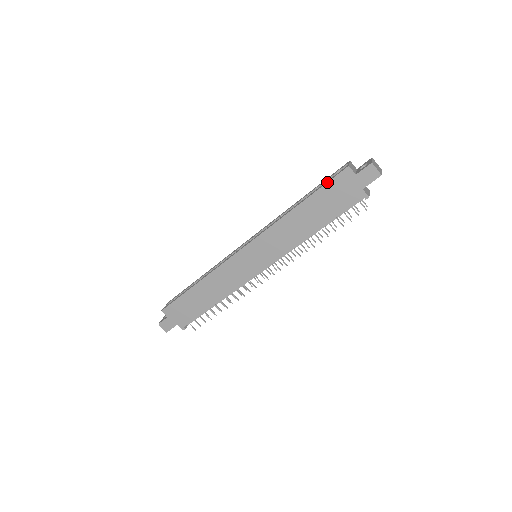
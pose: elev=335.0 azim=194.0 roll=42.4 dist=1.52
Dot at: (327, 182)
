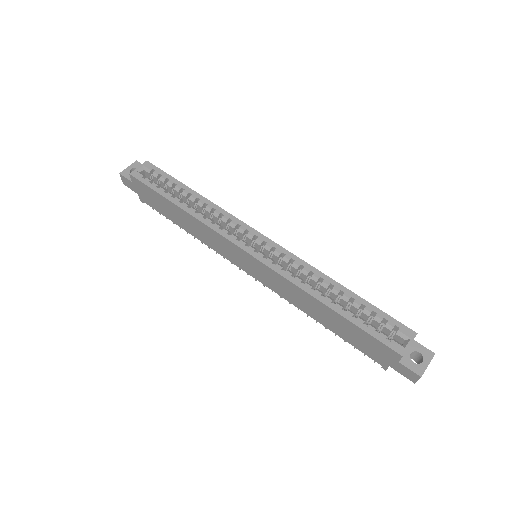
Dot at: (371, 335)
